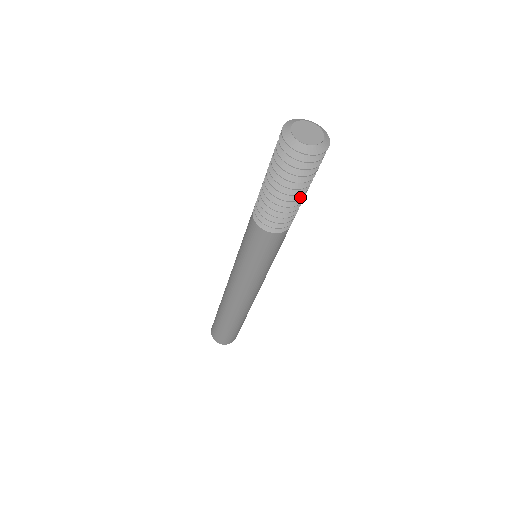
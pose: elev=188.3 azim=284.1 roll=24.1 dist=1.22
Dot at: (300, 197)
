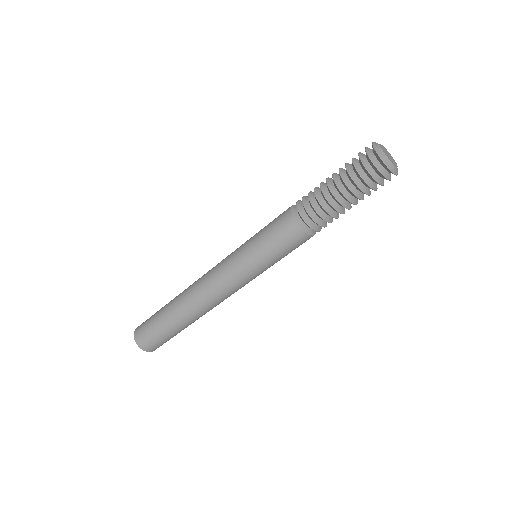
Dot at: (349, 207)
